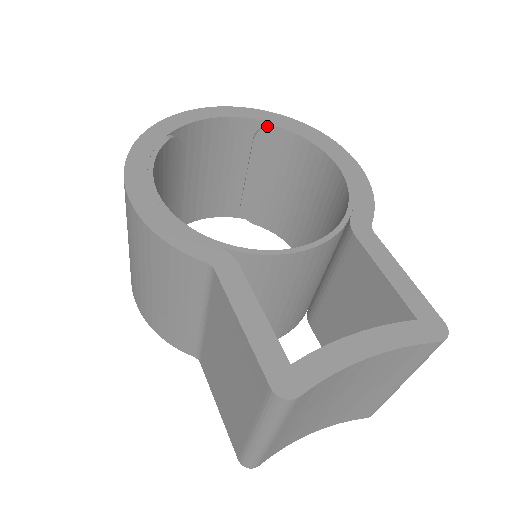
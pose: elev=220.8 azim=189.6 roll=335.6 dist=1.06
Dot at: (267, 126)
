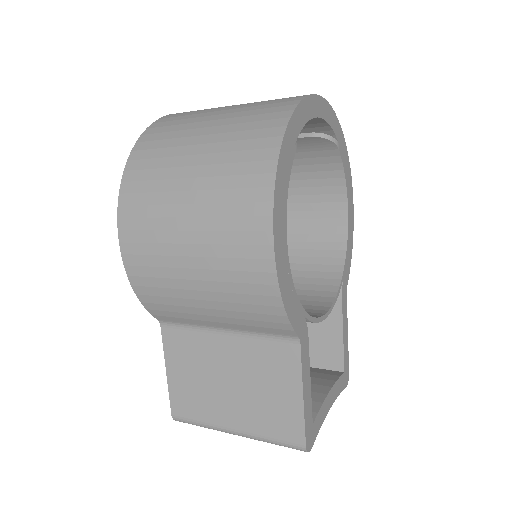
Dot at: (333, 141)
